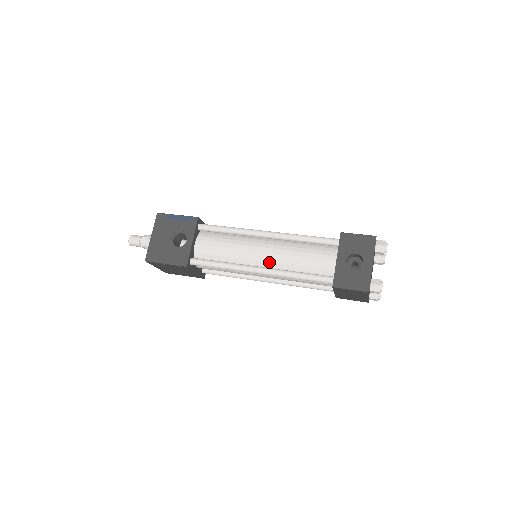
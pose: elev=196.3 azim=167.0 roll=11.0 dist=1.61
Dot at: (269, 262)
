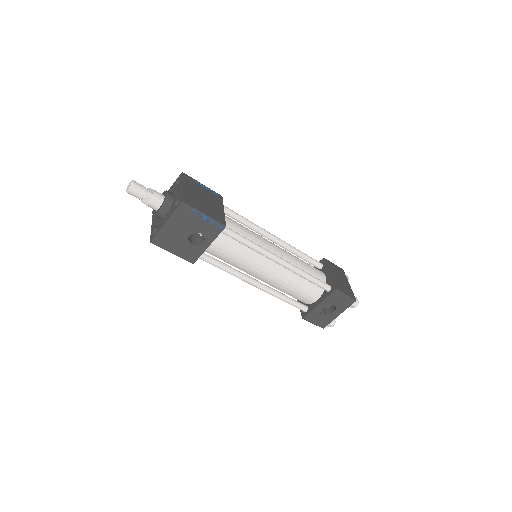
Dot at: (267, 280)
